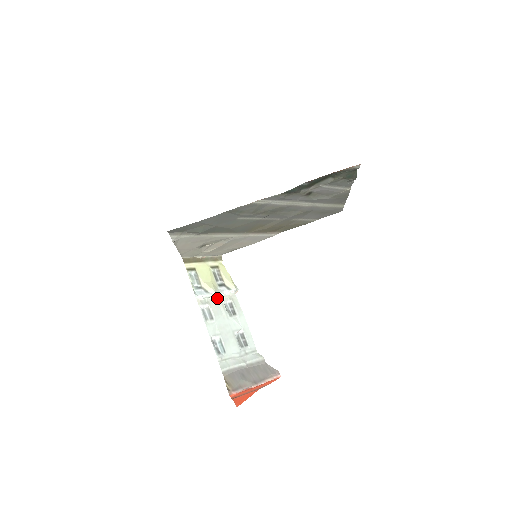
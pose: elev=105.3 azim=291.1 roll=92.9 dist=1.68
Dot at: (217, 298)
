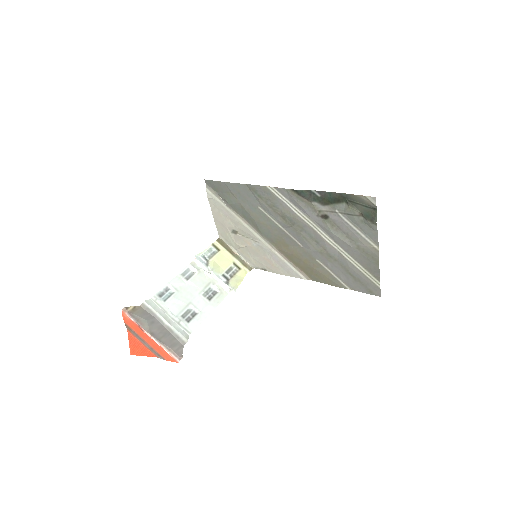
Dot at: (210, 277)
